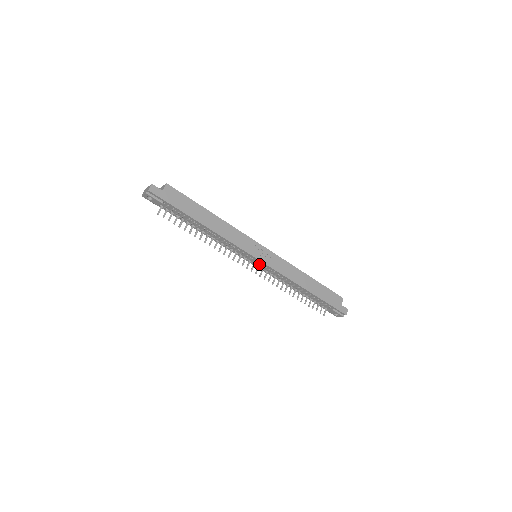
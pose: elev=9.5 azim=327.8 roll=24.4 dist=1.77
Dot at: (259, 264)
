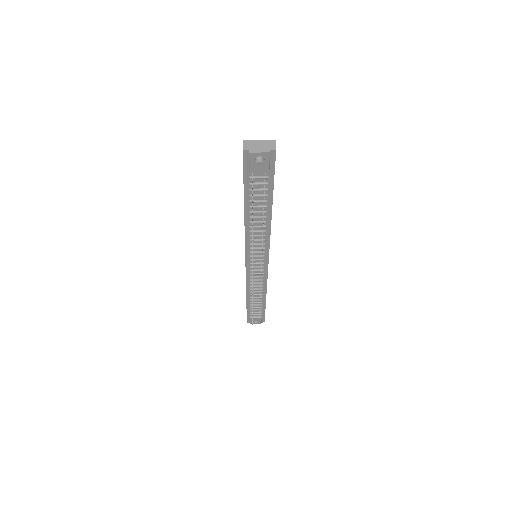
Dot at: (261, 267)
